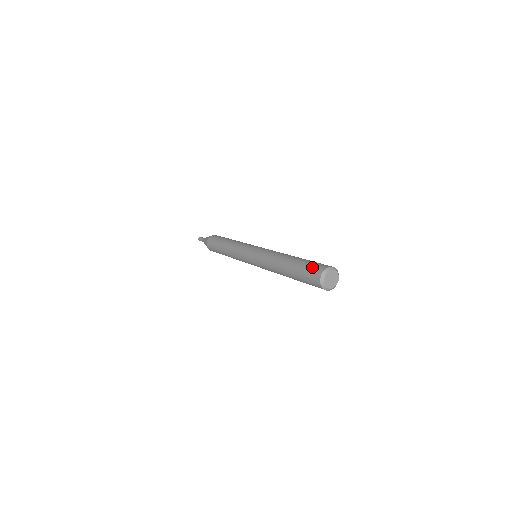
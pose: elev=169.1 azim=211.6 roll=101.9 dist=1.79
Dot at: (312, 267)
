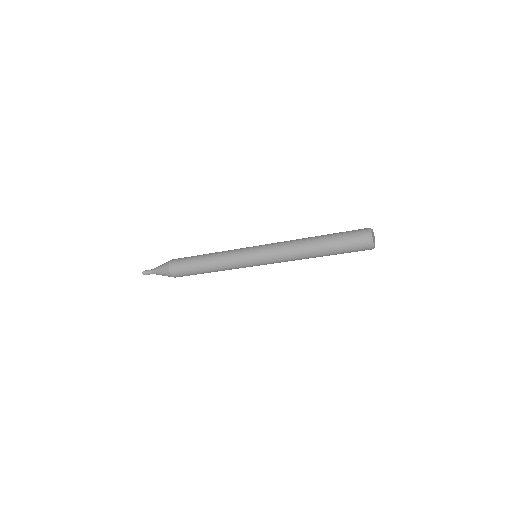
Dot at: occluded
